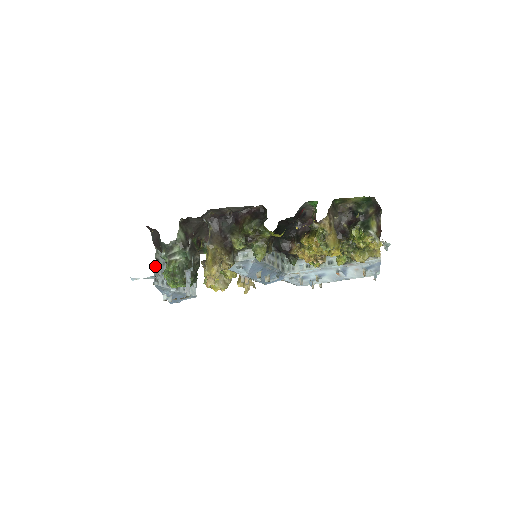
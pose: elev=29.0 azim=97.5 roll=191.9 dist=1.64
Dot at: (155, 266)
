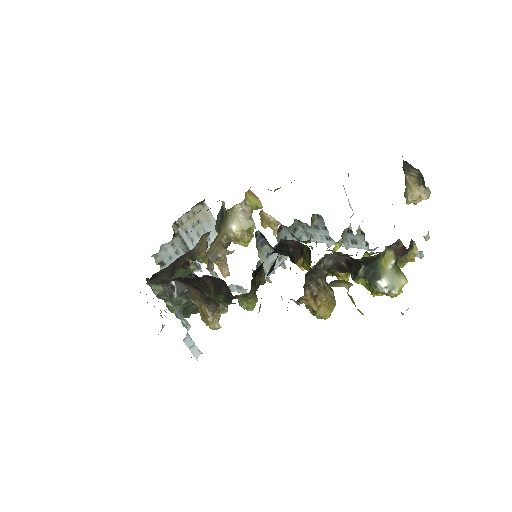
Dot at: occluded
